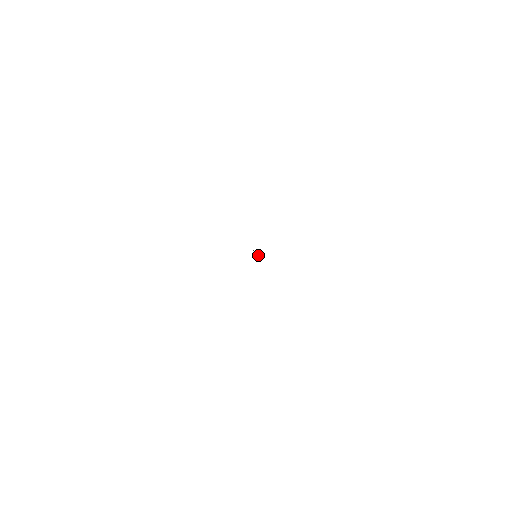
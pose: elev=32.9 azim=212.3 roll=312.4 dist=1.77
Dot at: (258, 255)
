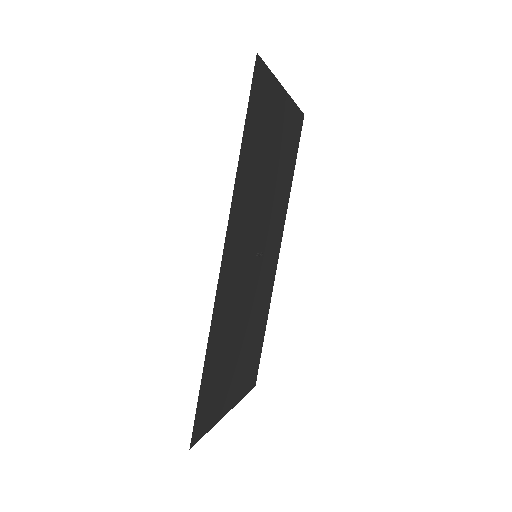
Dot at: (261, 254)
